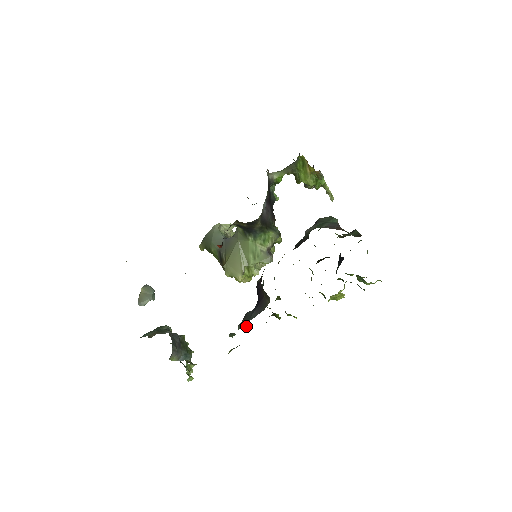
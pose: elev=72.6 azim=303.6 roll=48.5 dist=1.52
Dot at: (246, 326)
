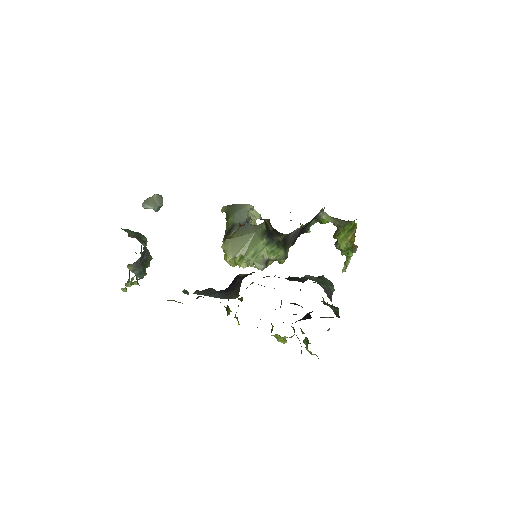
Dot at: (201, 296)
